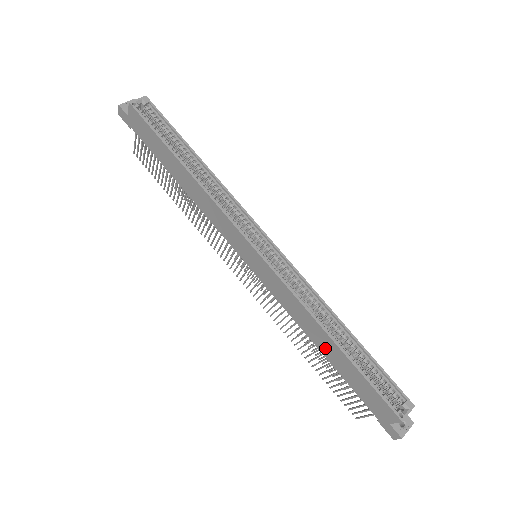
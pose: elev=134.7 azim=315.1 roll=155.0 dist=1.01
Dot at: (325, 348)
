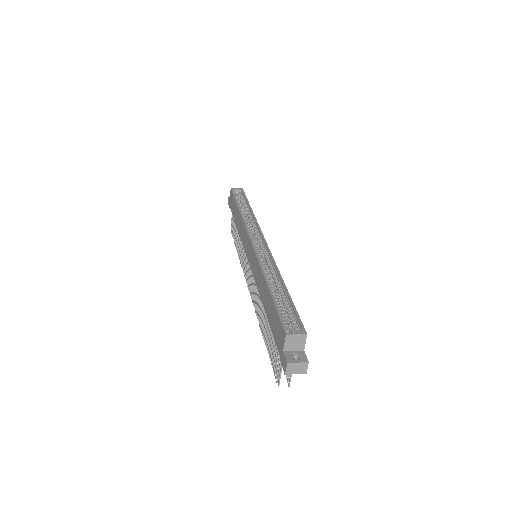
Dot at: (265, 299)
